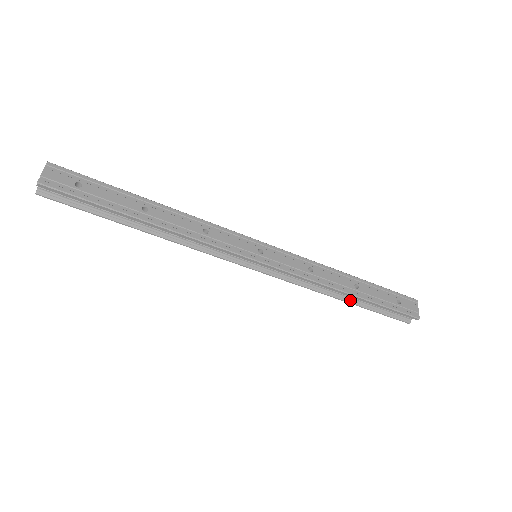
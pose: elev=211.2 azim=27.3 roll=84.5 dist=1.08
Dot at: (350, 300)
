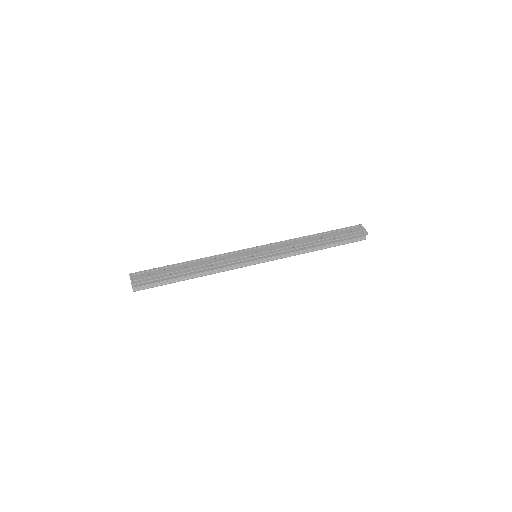
Dot at: (322, 247)
